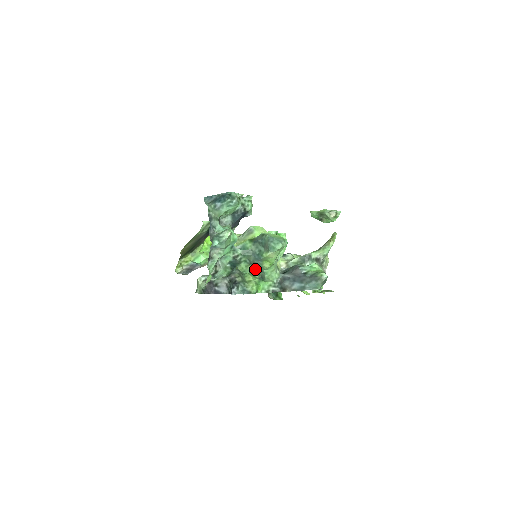
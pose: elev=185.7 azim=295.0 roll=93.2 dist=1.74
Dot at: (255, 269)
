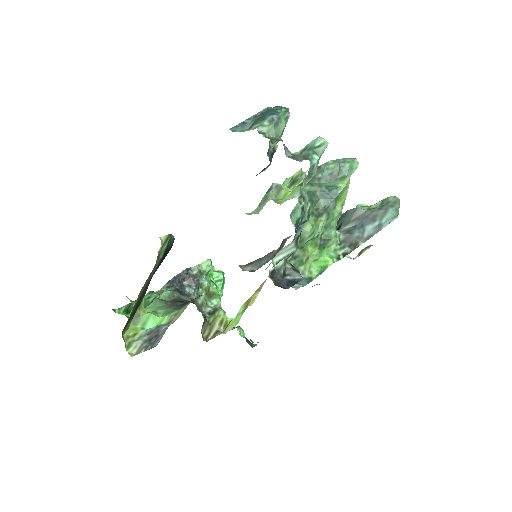
Dot at: (322, 225)
